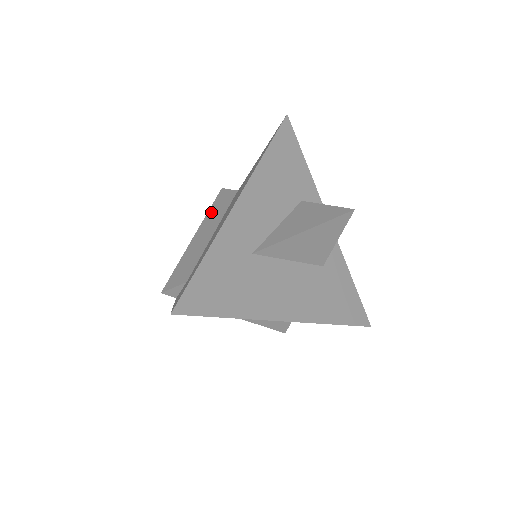
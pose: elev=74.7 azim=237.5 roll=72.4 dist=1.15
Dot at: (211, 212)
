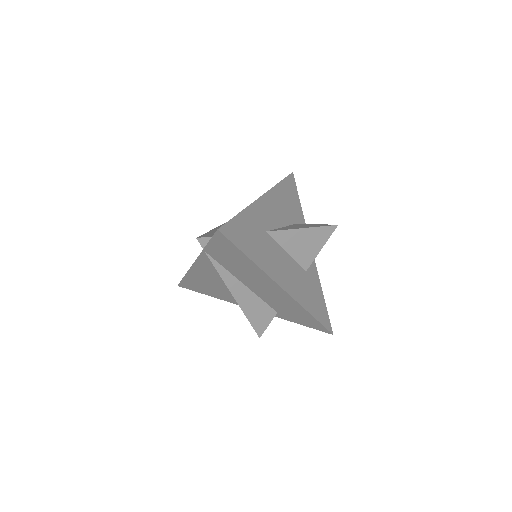
Dot at: occluded
